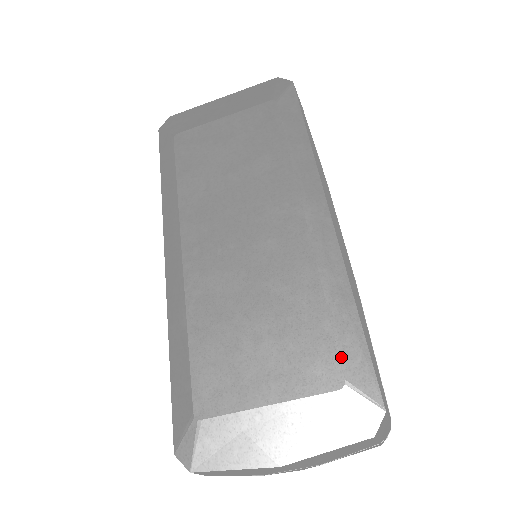
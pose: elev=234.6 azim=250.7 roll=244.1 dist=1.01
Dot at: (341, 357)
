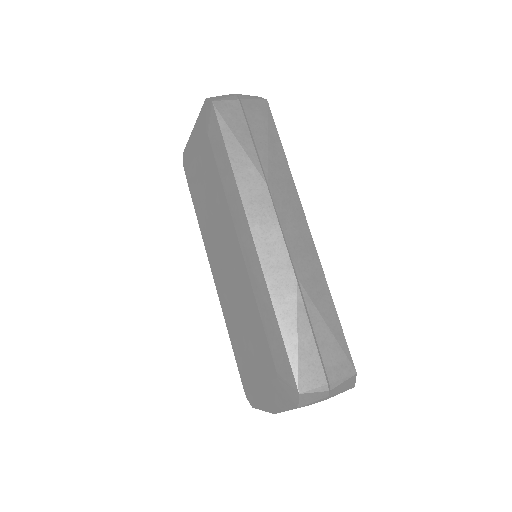
Dot at: (273, 358)
